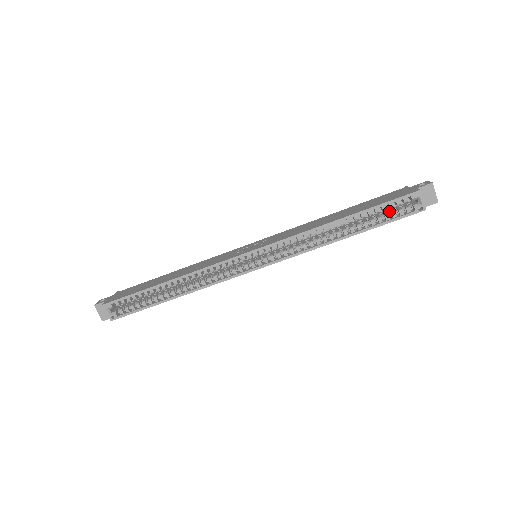
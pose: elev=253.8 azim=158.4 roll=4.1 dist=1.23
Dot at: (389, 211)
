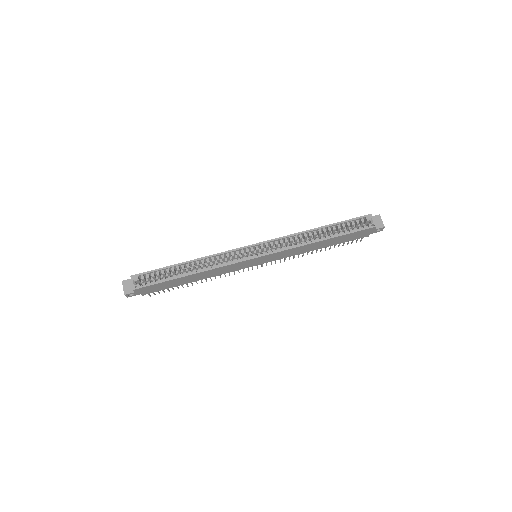
Dot at: (352, 229)
